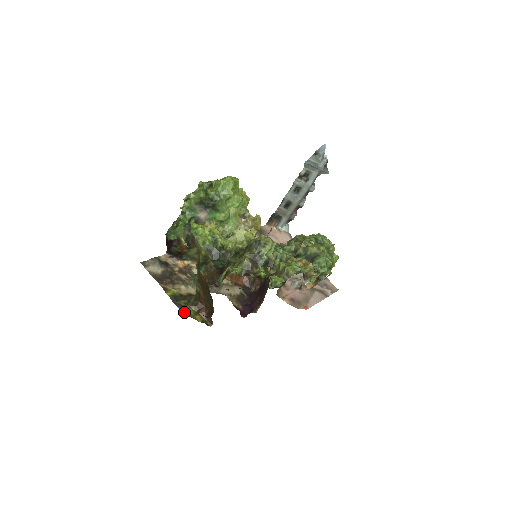
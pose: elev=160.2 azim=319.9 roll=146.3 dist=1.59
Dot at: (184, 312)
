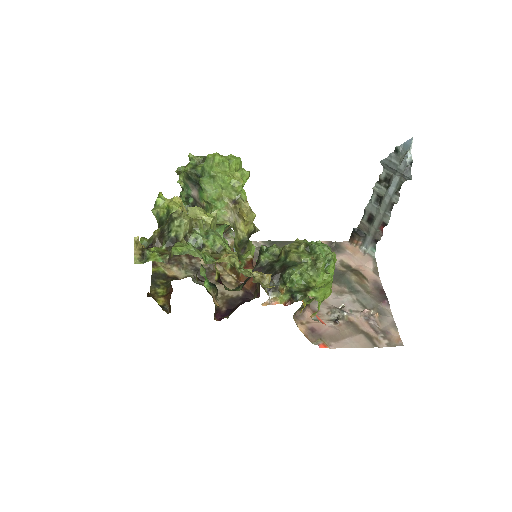
Dot at: (153, 290)
